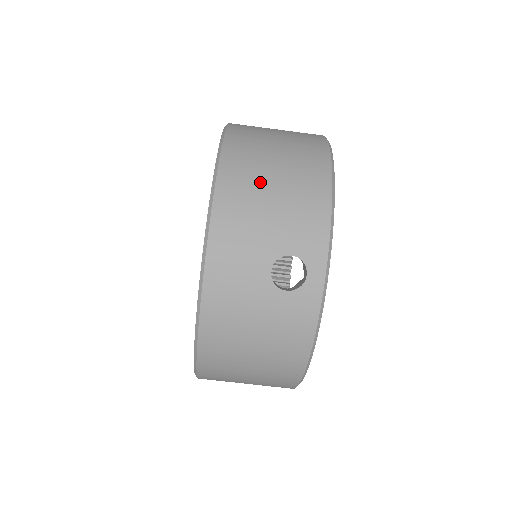
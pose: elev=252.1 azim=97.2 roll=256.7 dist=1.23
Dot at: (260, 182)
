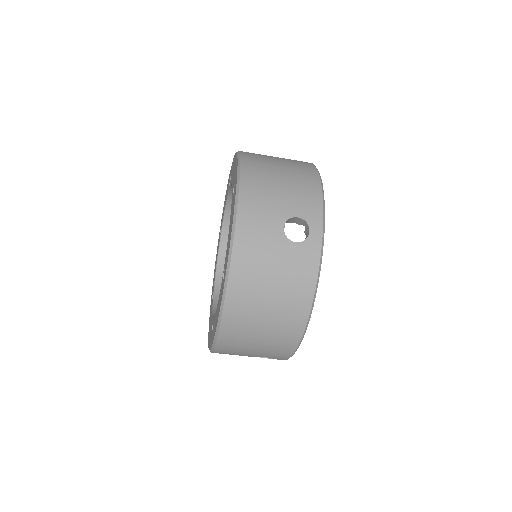
Dot at: (271, 173)
